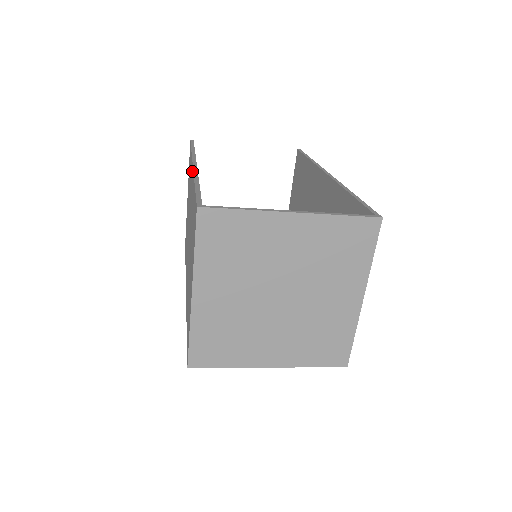
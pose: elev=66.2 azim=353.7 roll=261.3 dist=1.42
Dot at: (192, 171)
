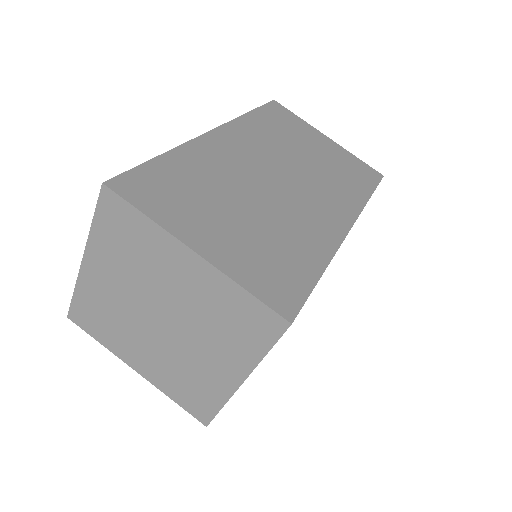
Dot at: occluded
